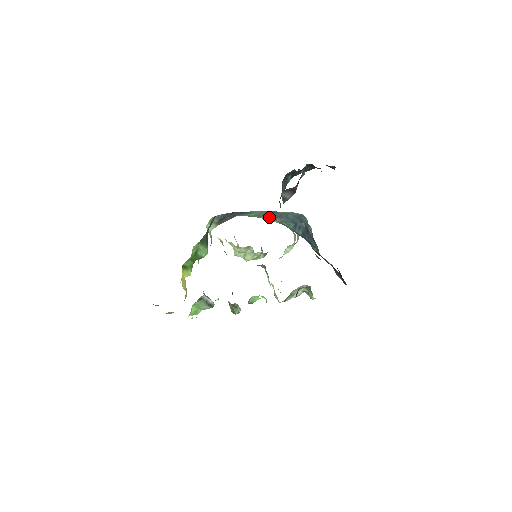
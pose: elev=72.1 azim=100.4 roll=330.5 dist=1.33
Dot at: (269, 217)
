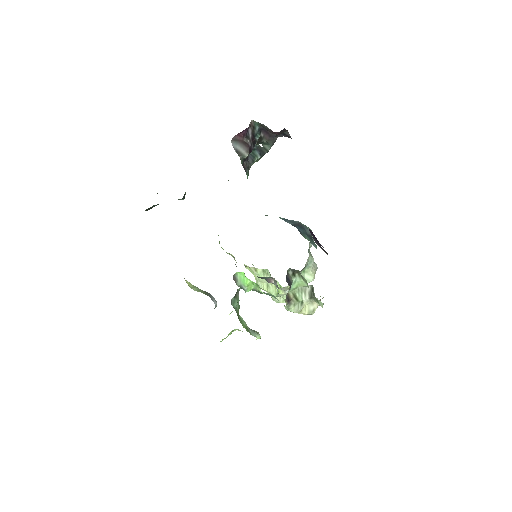
Dot at: occluded
